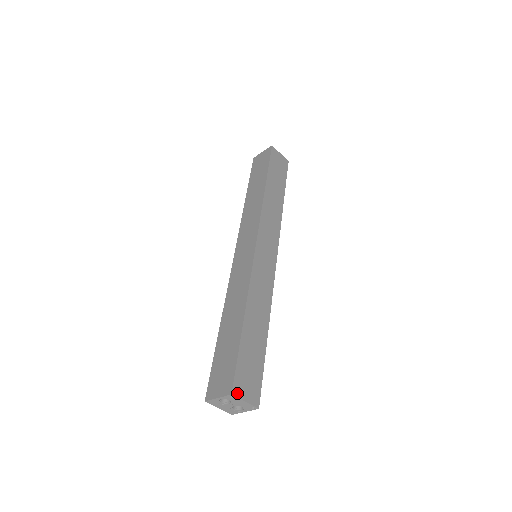
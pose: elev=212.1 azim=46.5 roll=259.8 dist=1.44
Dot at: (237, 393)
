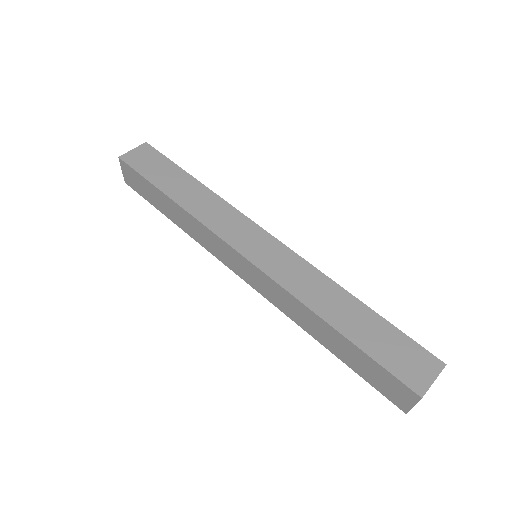
Dot at: (422, 389)
